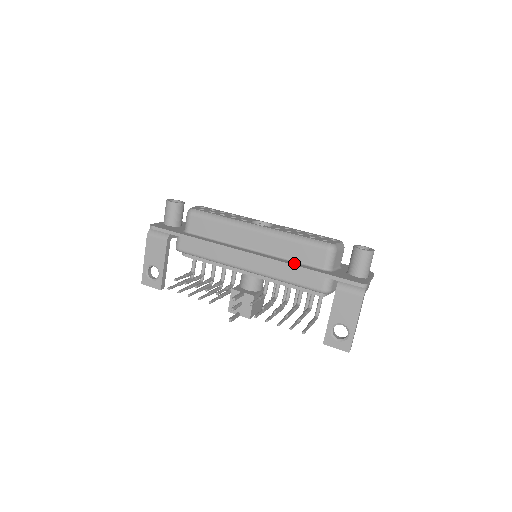
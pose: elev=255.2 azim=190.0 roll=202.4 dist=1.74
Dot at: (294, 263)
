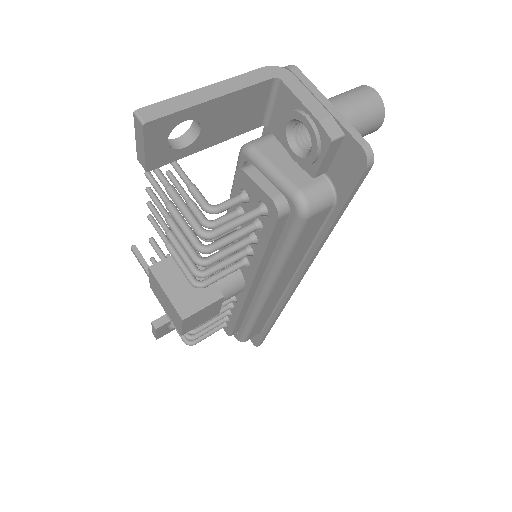
Dot at: occluded
